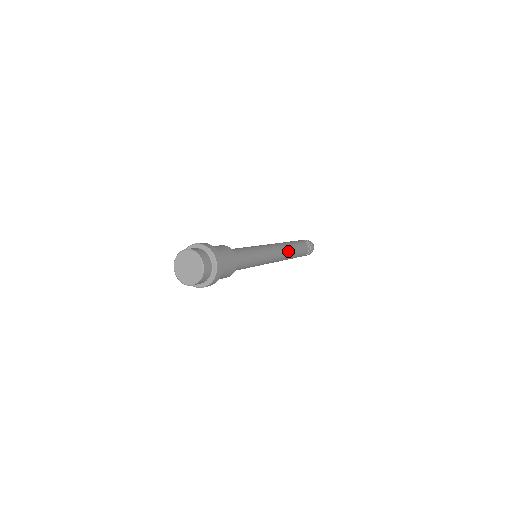
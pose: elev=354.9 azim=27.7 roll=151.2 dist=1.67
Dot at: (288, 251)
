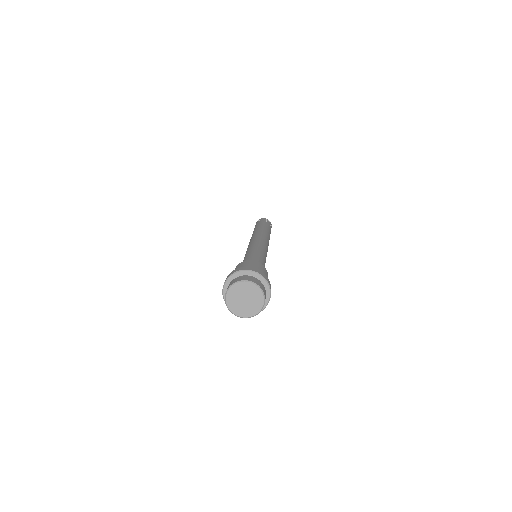
Dot at: occluded
